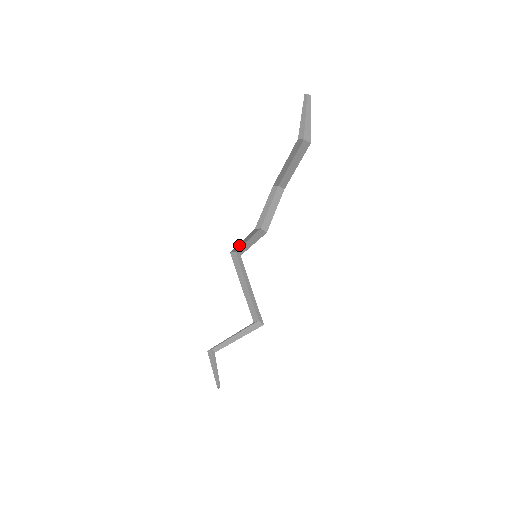
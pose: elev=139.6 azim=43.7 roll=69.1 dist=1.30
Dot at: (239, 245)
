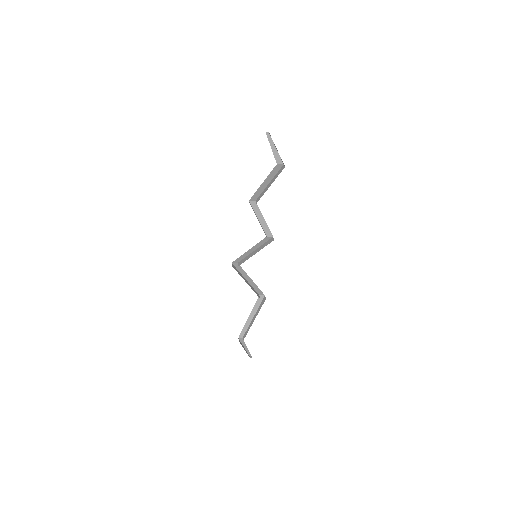
Dot at: occluded
